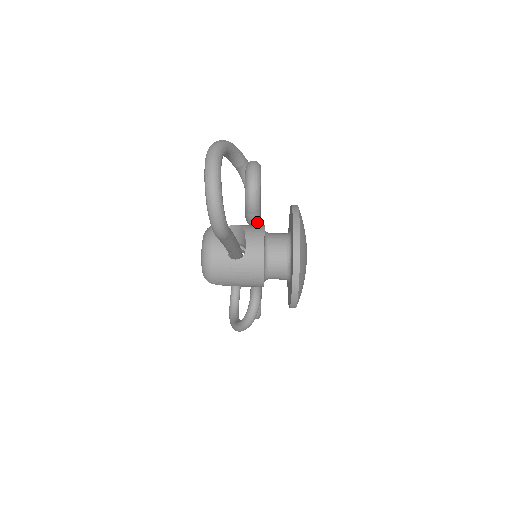
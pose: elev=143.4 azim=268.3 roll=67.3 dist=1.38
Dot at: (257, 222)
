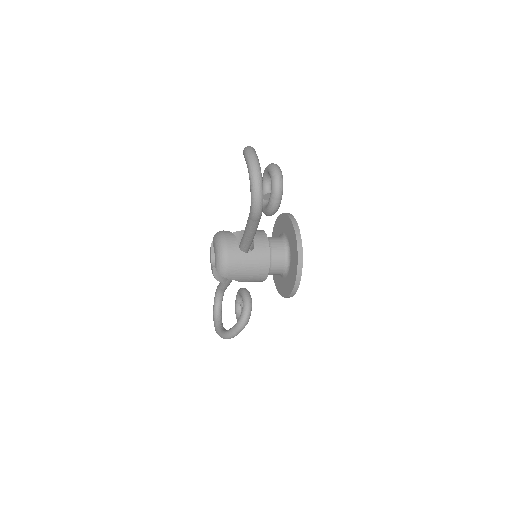
Dot at: (277, 210)
